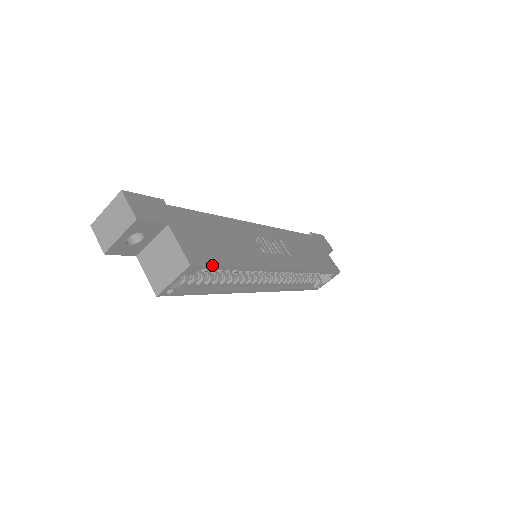
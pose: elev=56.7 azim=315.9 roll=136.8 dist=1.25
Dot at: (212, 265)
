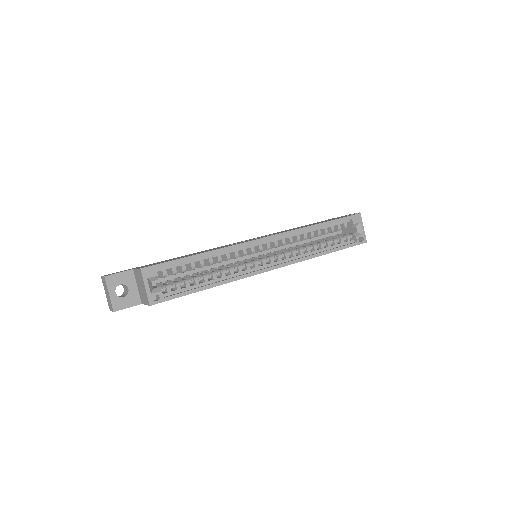
Dot at: (165, 262)
